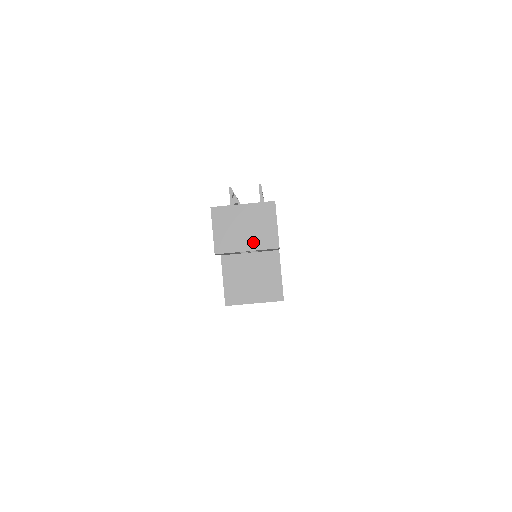
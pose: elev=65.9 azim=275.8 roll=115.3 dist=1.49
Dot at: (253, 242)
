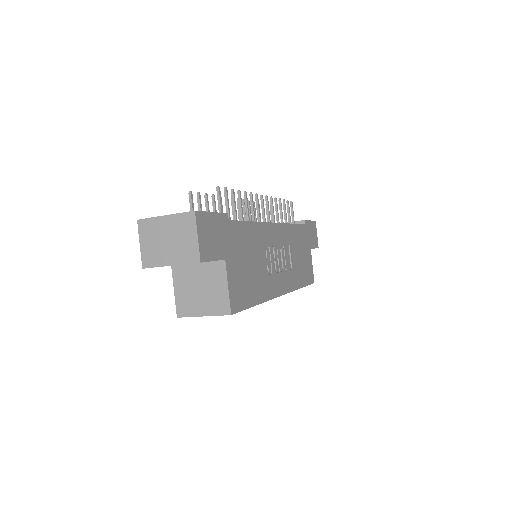
Dot at: (176, 256)
